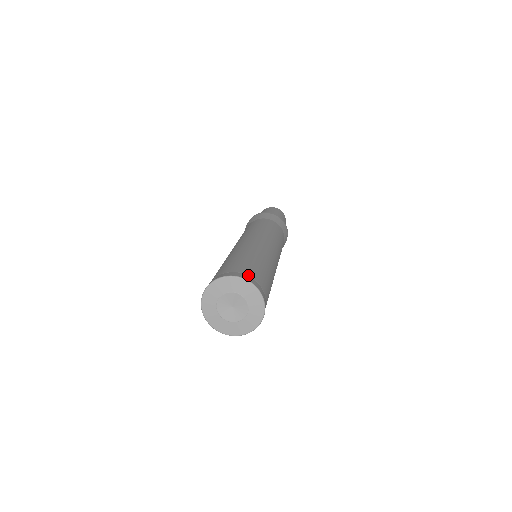
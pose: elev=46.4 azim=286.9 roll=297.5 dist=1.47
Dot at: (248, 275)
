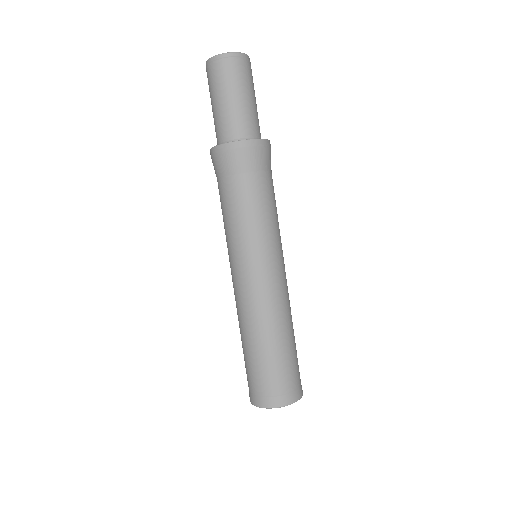
Dot at: (287, 393)
